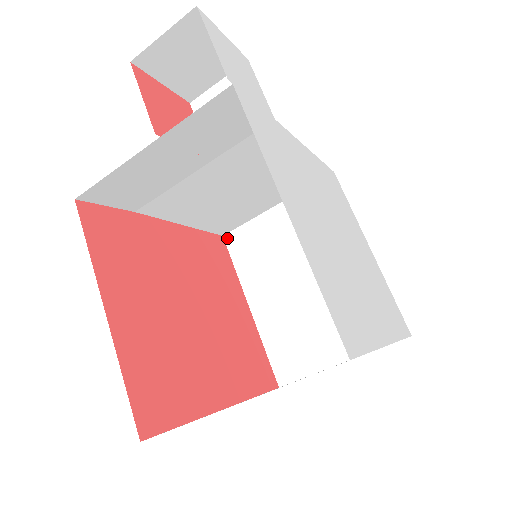
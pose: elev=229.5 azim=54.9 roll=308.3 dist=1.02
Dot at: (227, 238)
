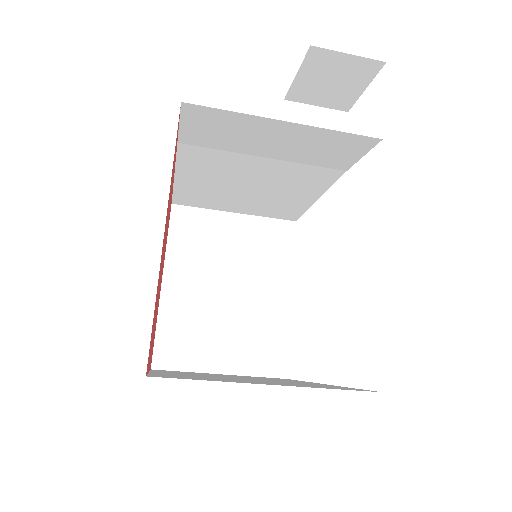
Dot at: (175, 208)
